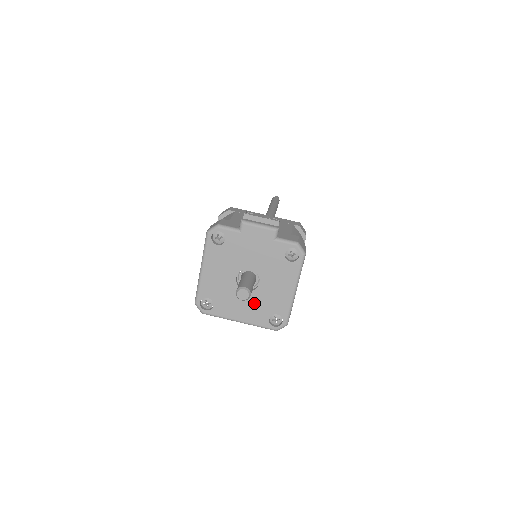
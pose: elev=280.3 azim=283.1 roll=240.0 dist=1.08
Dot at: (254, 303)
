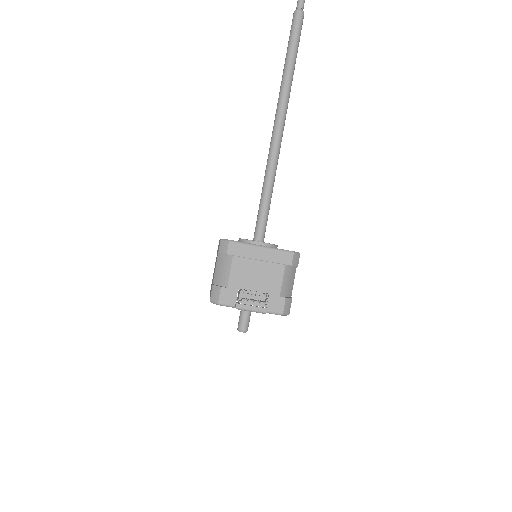
Dot at: occluded
